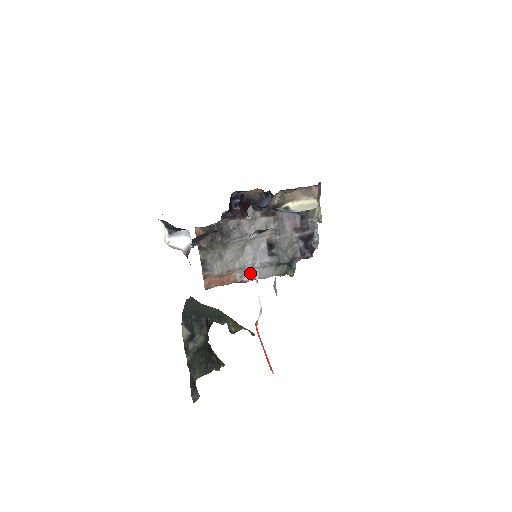
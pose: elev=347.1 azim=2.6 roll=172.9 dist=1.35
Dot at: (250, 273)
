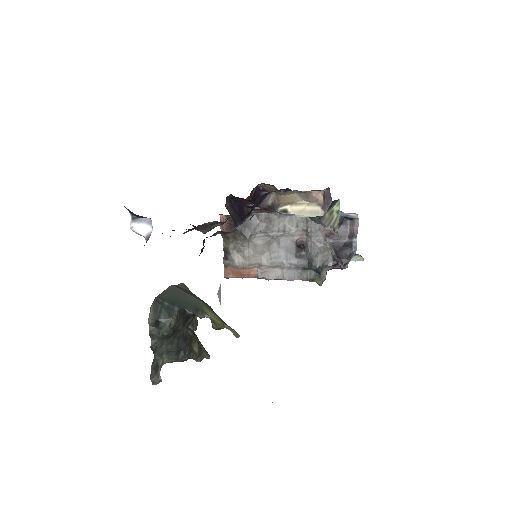
Dot at: (273, 271)
